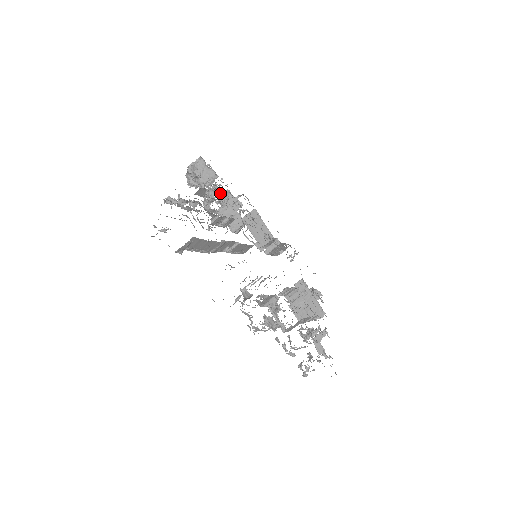
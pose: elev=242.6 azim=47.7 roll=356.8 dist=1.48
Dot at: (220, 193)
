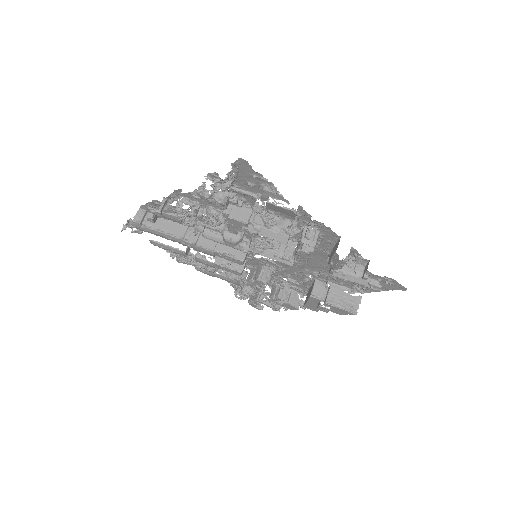
Dot at: occluded
